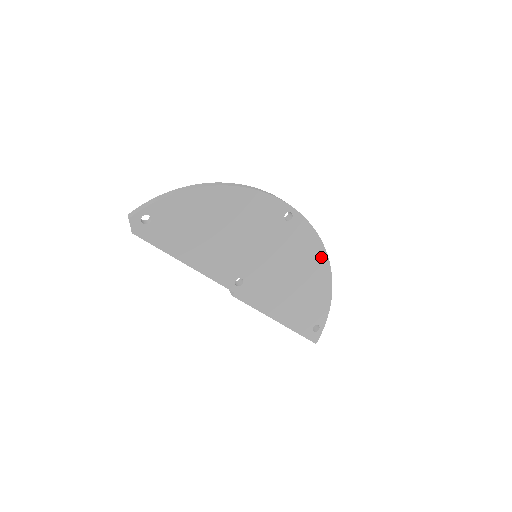
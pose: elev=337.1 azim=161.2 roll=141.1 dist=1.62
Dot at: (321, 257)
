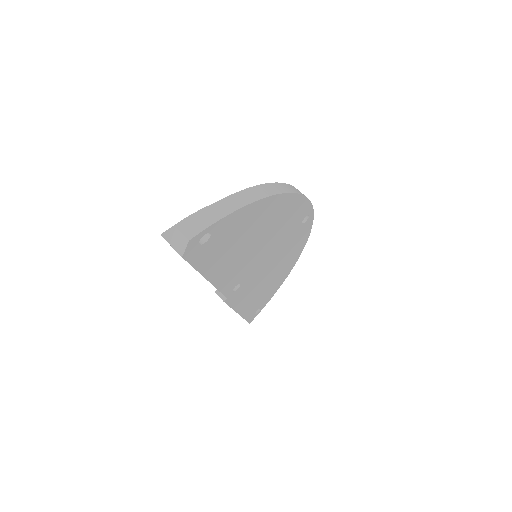
Dot at: (299, 252)
